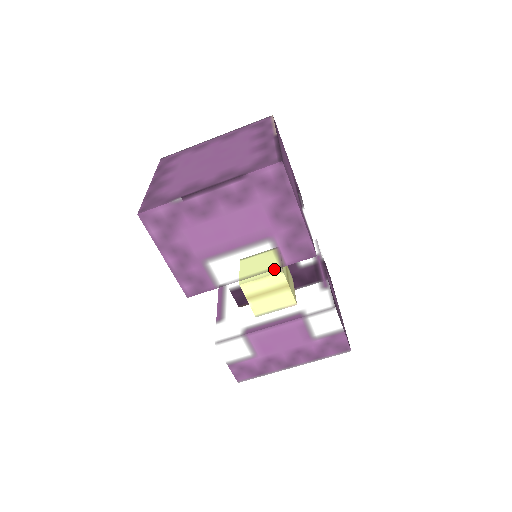
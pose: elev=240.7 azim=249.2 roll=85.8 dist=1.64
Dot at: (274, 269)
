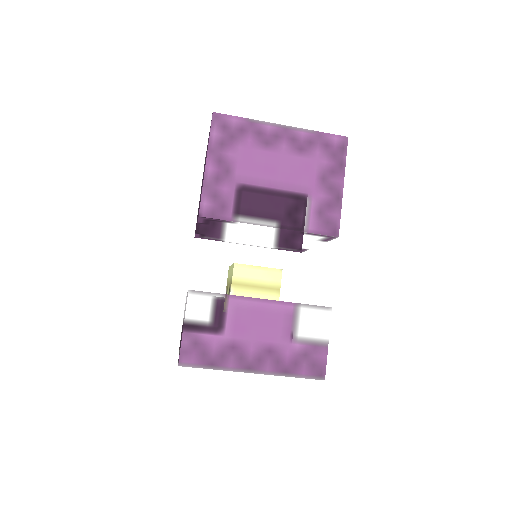
Dot at: (296, 230)
